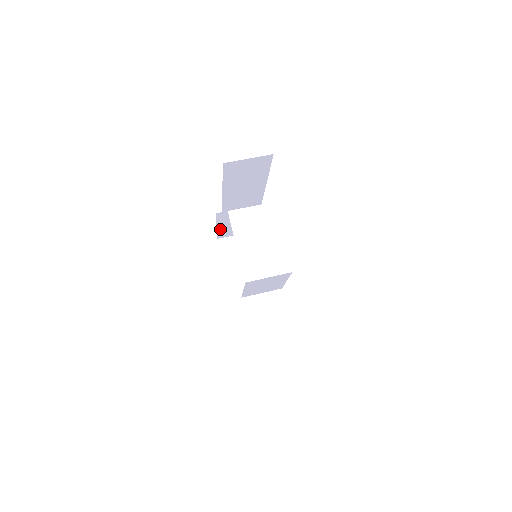
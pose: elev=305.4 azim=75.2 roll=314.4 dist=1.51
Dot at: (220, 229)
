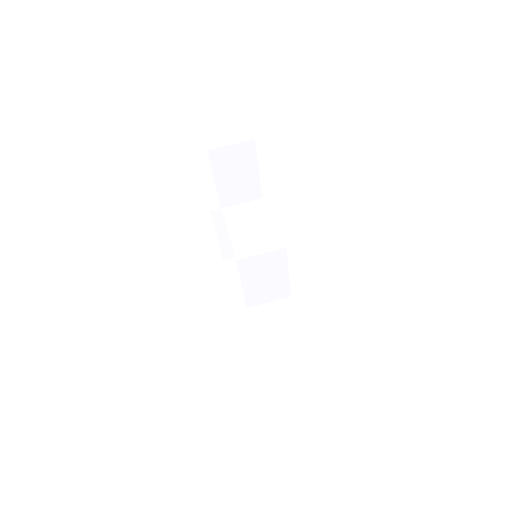
Dot at: (222, 242)
